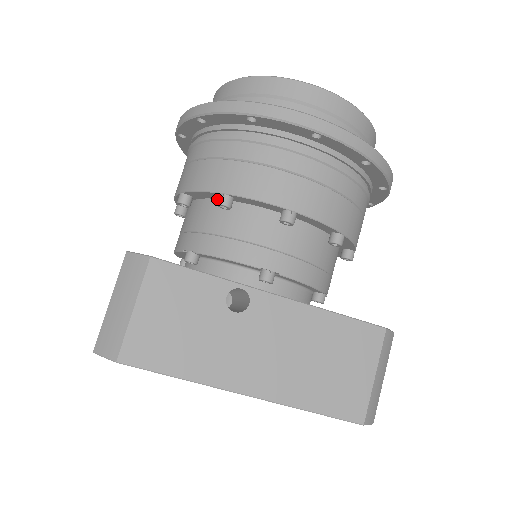
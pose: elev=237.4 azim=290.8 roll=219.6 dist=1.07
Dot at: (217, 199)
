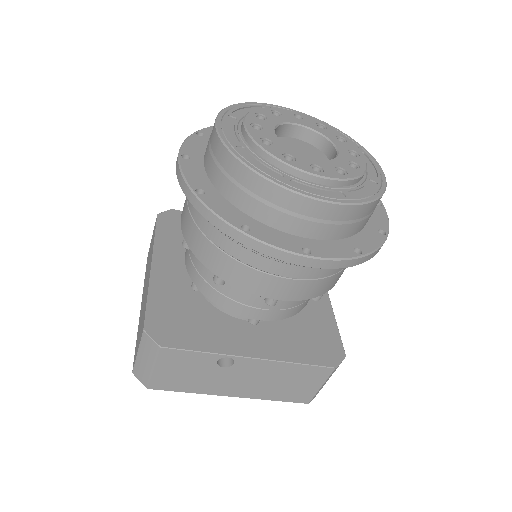
Dot at: occluded
